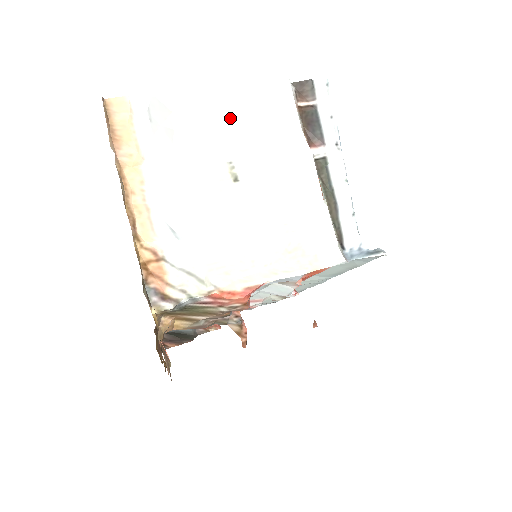
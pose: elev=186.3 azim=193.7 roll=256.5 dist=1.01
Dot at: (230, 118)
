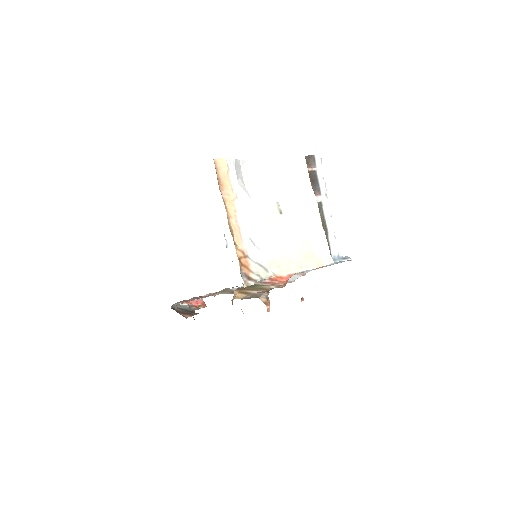
Dot at: (273, 174)
